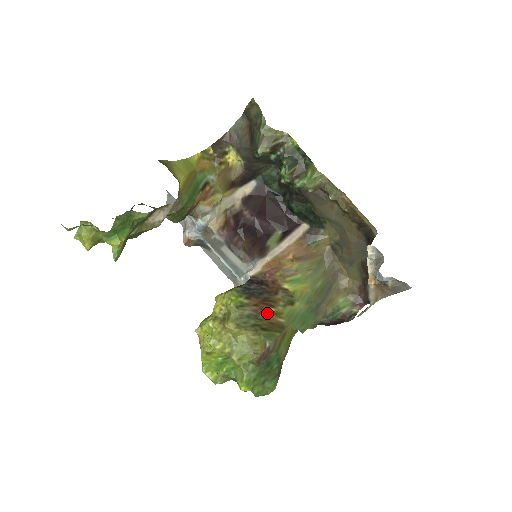
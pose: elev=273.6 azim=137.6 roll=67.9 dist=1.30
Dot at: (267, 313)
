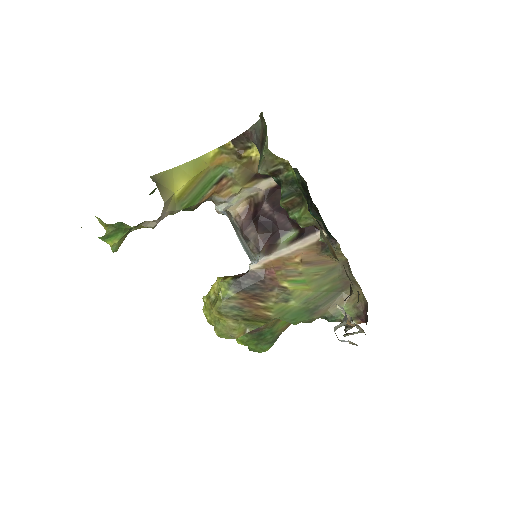
Dot at: (254, 307)
